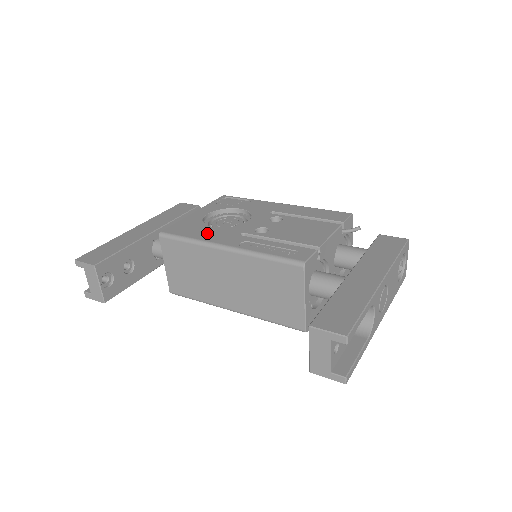
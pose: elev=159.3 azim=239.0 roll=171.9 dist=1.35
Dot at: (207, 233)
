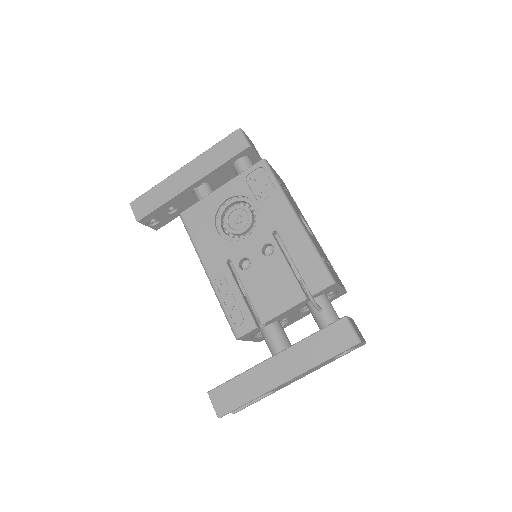
Dot at: (207, 240)
